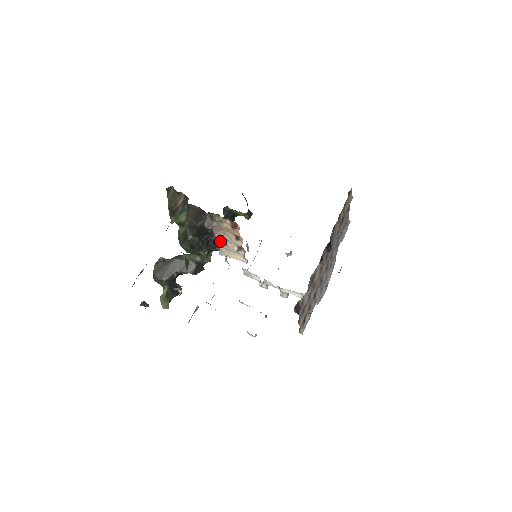
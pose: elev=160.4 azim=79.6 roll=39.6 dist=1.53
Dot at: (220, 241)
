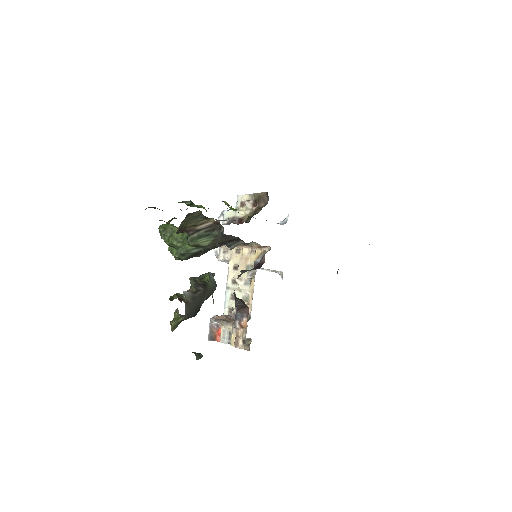
Dot at: occluded
